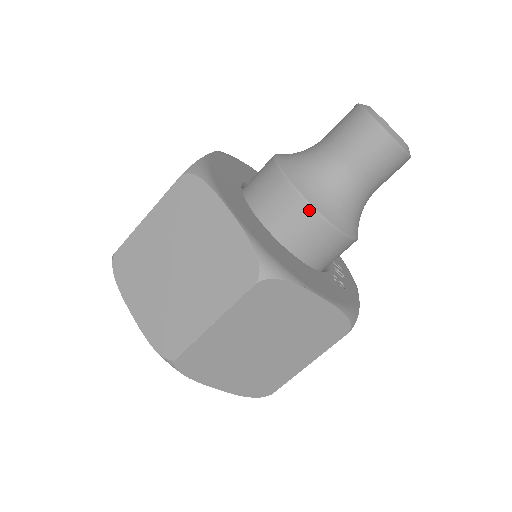
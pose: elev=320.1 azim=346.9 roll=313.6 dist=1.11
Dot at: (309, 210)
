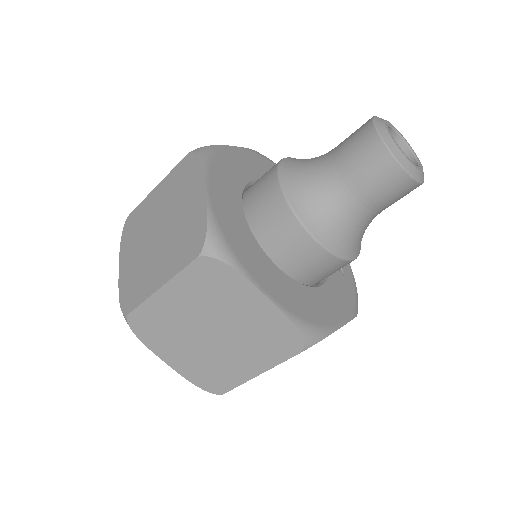
Dot at: (331, 258)
